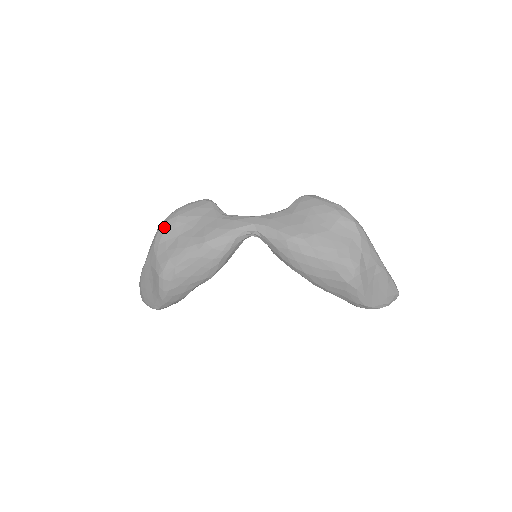
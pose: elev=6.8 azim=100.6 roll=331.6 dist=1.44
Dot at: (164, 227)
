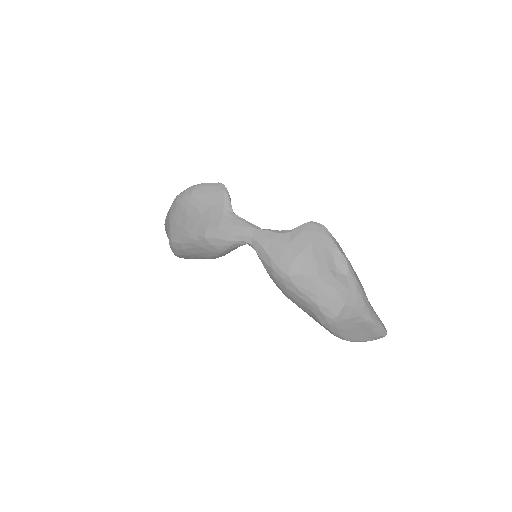
Dot at: (178, 202)
